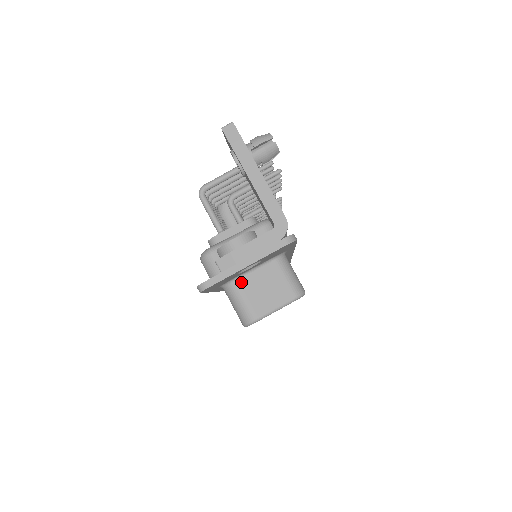
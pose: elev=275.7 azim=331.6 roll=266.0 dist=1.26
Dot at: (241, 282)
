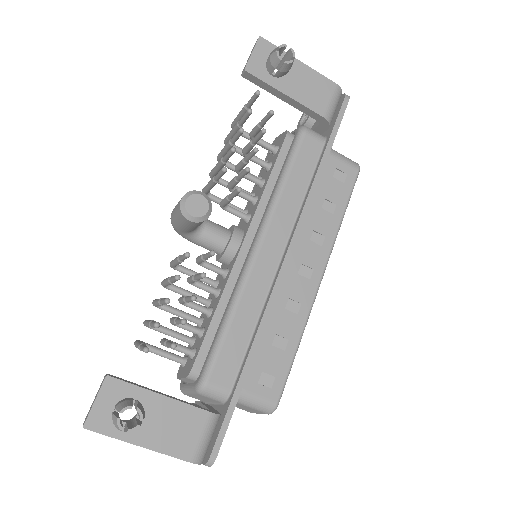
Dot at: occluded
